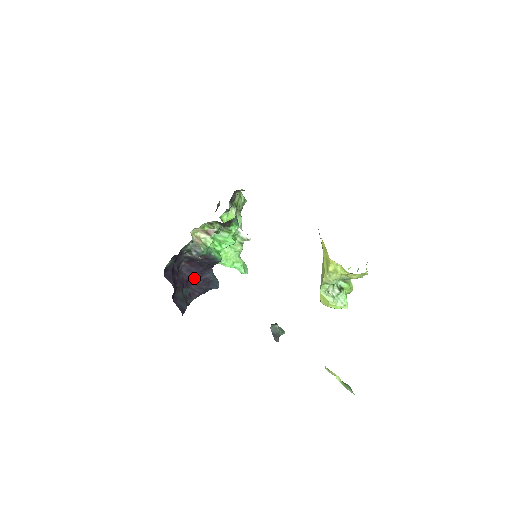
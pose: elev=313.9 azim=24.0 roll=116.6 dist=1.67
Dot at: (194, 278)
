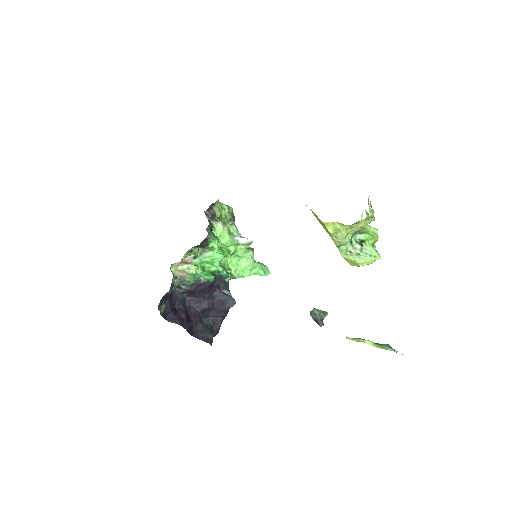
Dot at: (206, 306)
